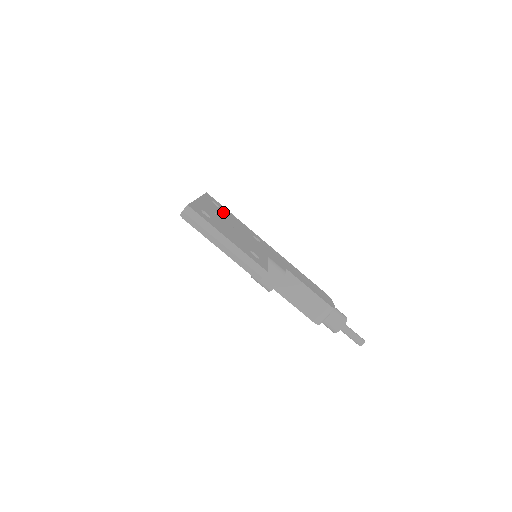
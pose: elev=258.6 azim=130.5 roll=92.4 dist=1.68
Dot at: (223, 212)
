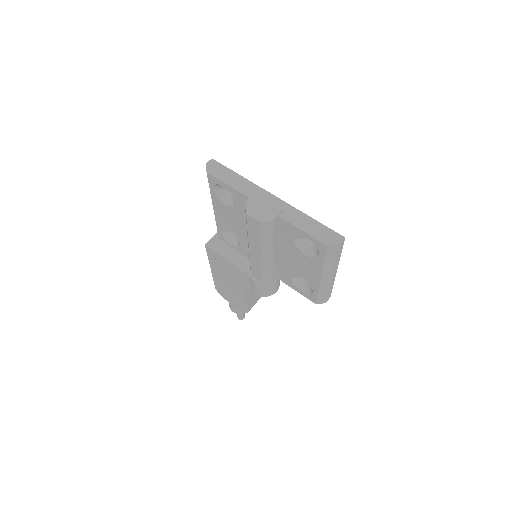
Dot at: occluded
